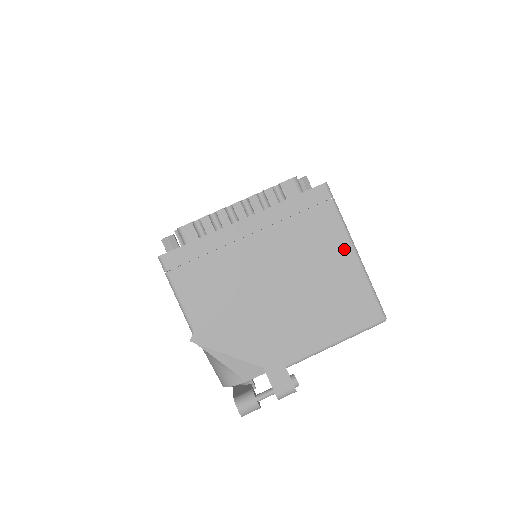
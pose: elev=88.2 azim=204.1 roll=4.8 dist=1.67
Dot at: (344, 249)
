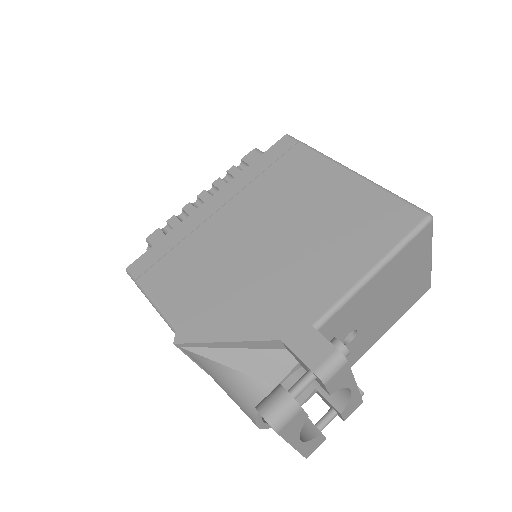
Dot at: (333, 173)
